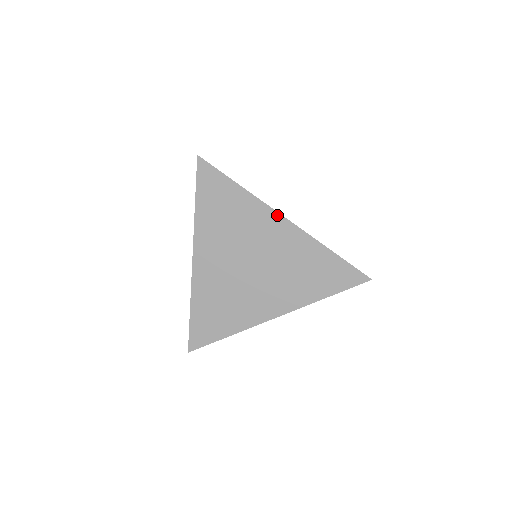
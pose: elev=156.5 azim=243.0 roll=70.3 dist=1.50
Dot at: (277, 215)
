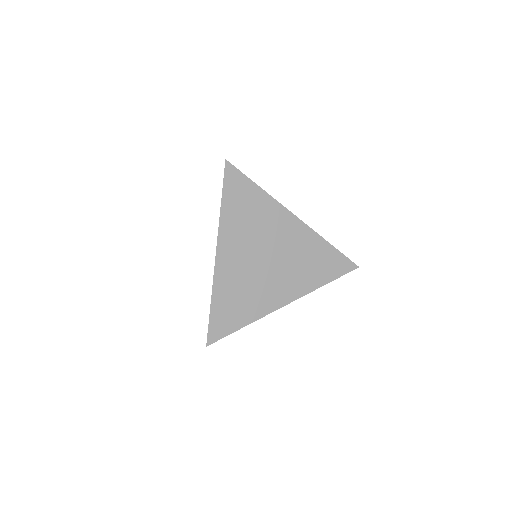
Dot at: (279, 307)
